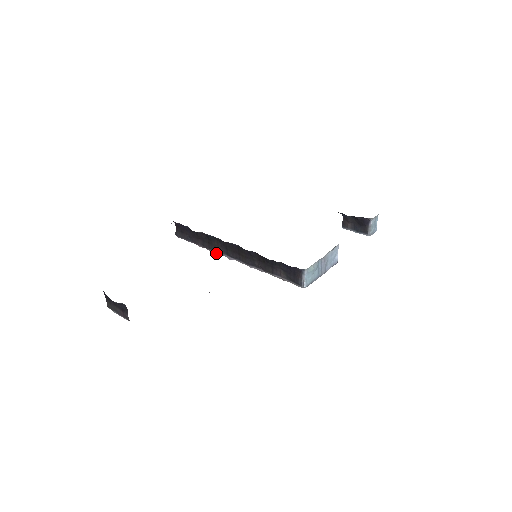
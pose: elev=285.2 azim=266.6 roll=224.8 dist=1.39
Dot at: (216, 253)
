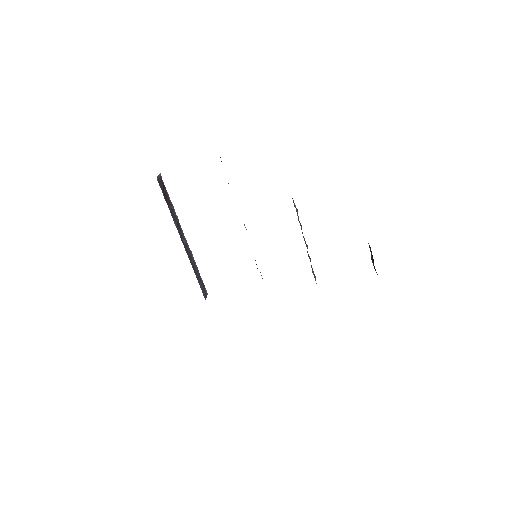
Dot at: occluded
